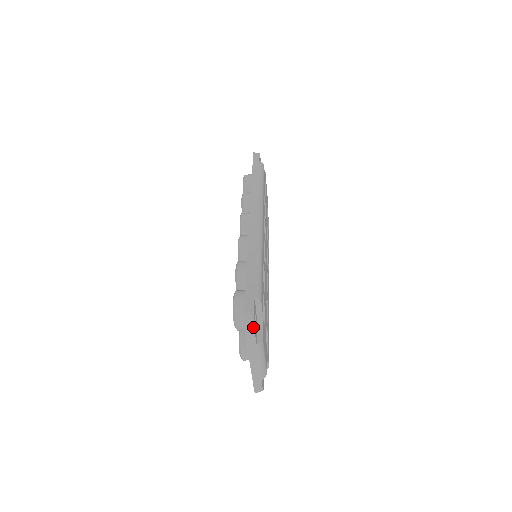
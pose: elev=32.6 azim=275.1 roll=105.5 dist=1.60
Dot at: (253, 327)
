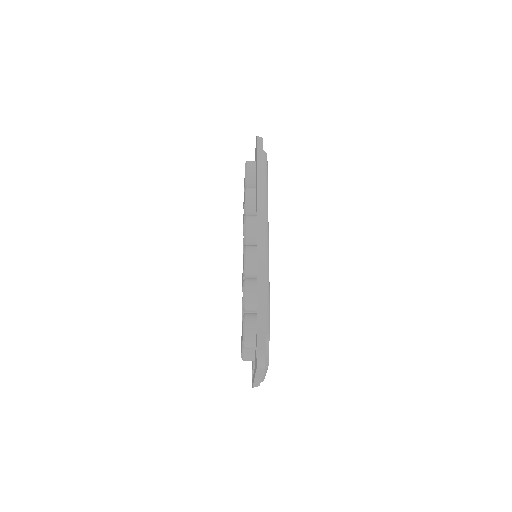
Dot at: (264, 363)
